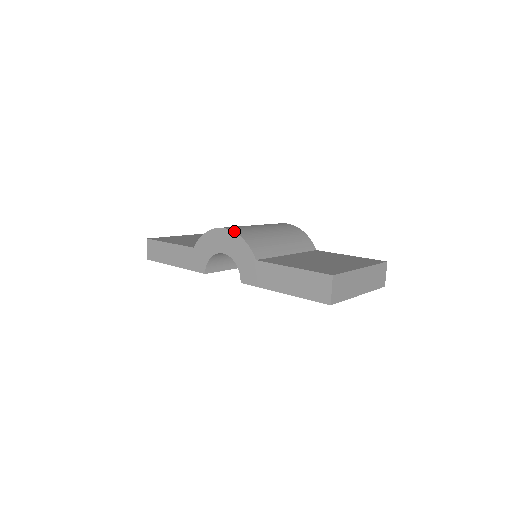
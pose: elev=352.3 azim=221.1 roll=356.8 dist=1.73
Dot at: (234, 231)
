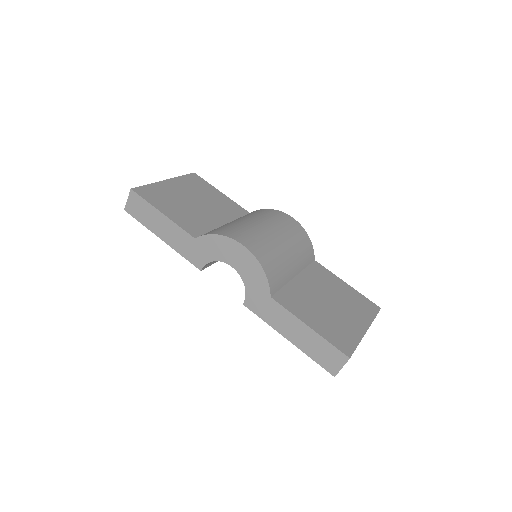
Dot at: (255, 255)
